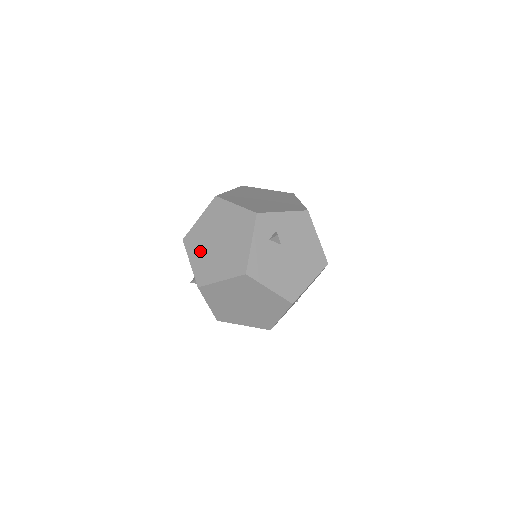
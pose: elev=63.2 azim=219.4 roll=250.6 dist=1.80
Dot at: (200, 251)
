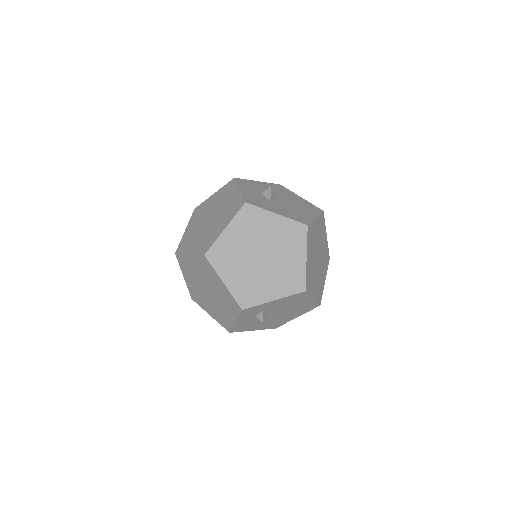
Dot at: (192, 279)
